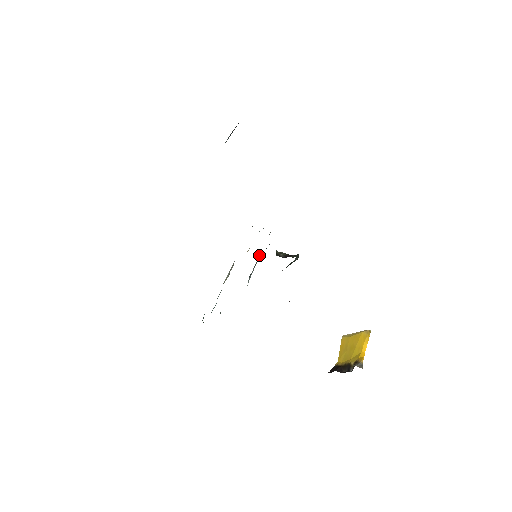
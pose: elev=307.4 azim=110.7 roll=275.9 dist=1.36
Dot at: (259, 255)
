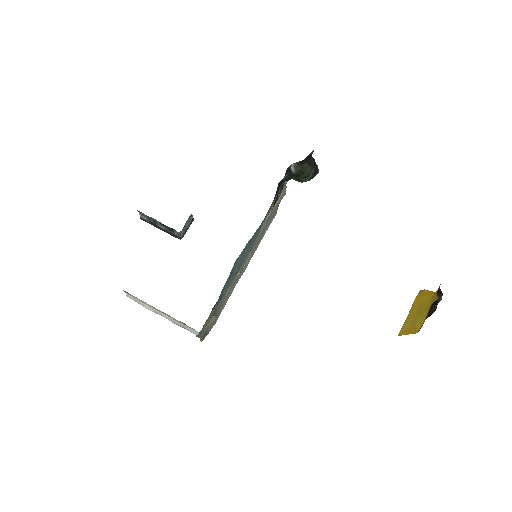
Dot at: occluded
